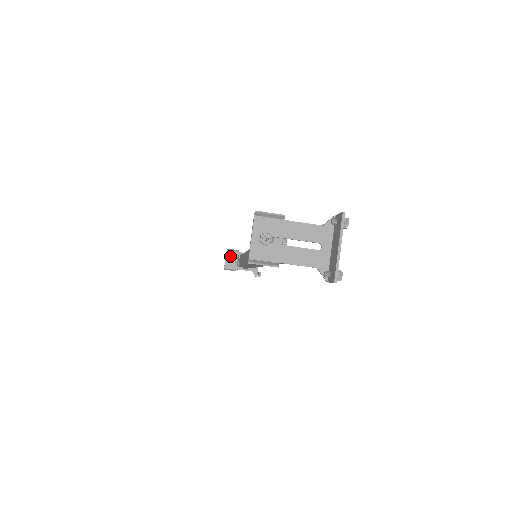
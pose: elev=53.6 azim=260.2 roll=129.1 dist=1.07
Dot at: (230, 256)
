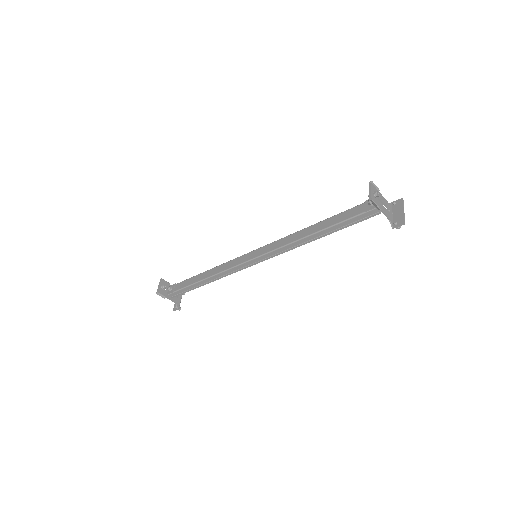
Dot at: (163, 284)
